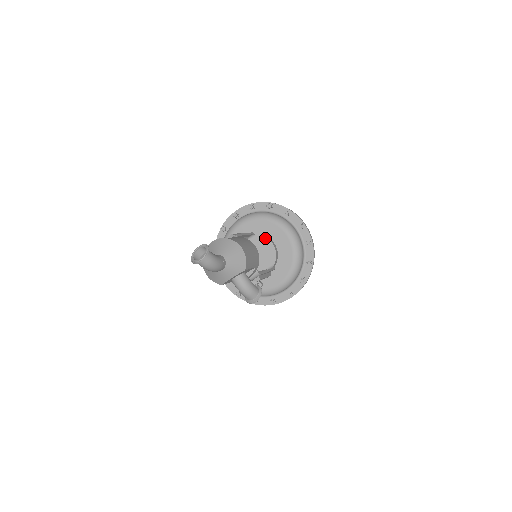
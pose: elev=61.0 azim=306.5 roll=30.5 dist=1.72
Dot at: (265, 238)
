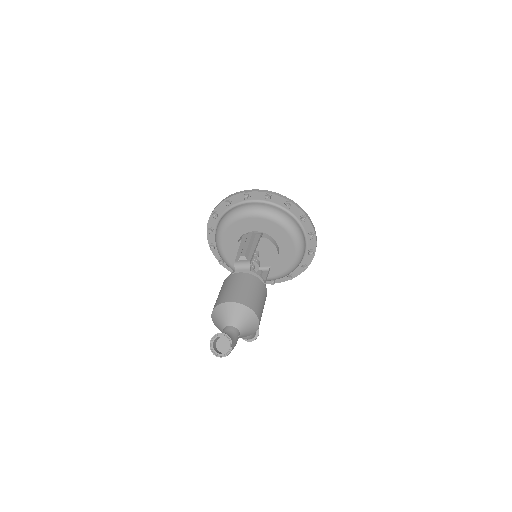
Dot at: (272, 243)
